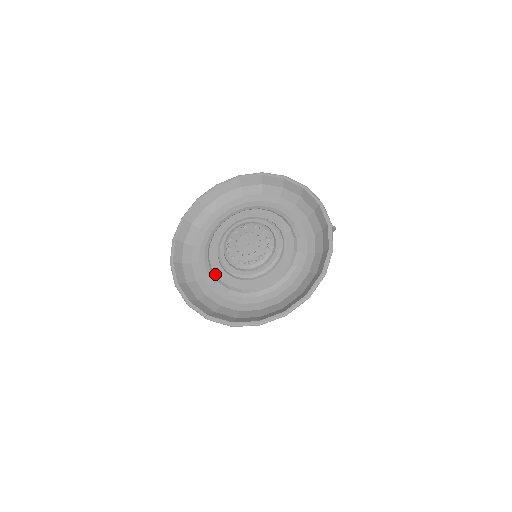
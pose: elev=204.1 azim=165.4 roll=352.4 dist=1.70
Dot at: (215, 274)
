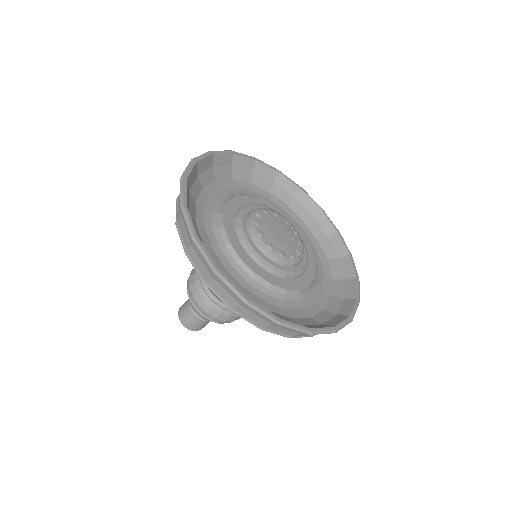
Dot at: (248, 266)
